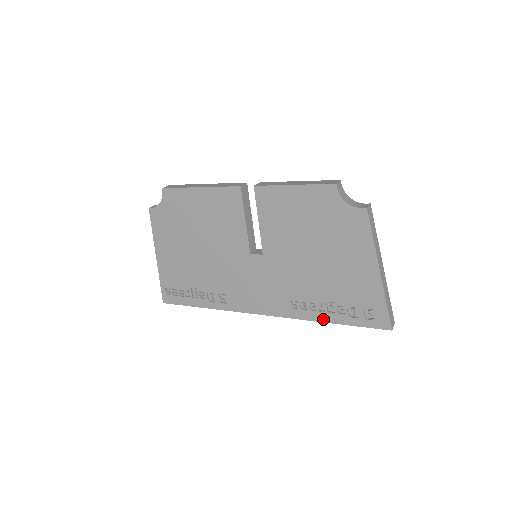
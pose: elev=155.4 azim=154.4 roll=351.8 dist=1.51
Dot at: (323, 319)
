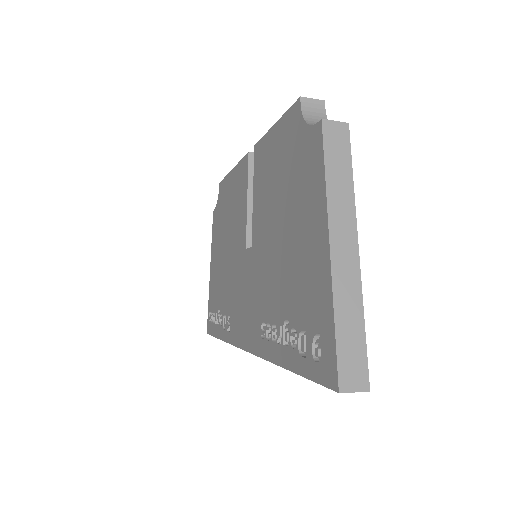
Dot at: (279, 359)
